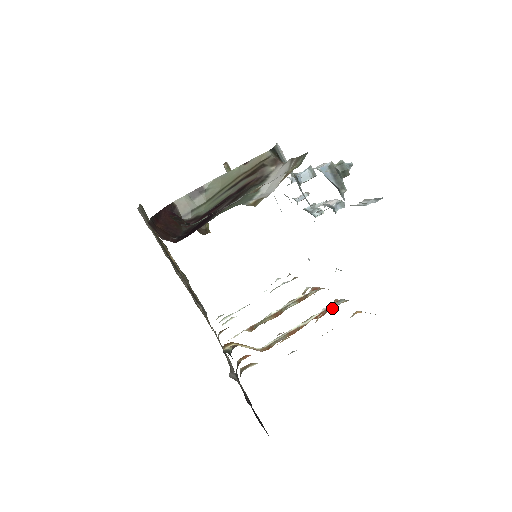
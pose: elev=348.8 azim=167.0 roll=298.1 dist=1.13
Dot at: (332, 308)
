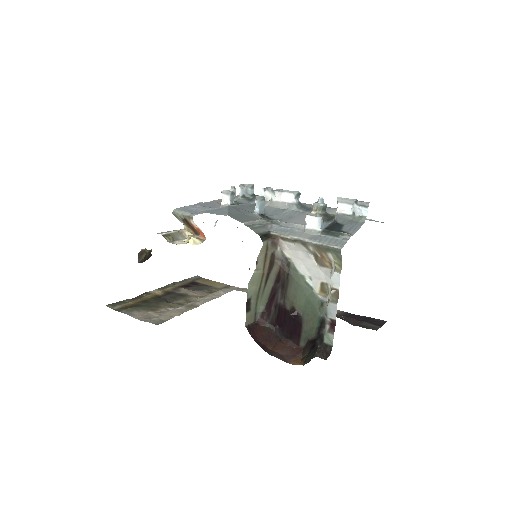
Dot at: occluded
